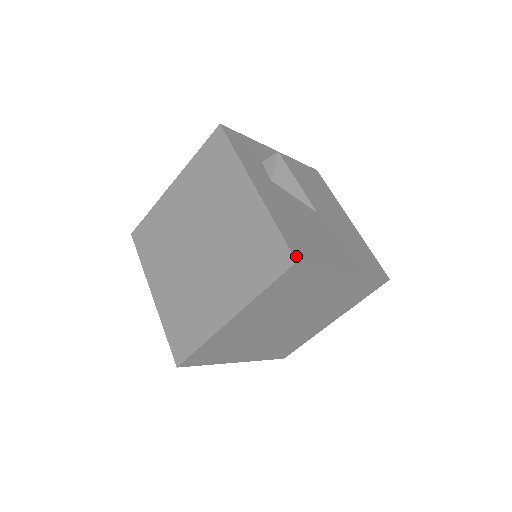
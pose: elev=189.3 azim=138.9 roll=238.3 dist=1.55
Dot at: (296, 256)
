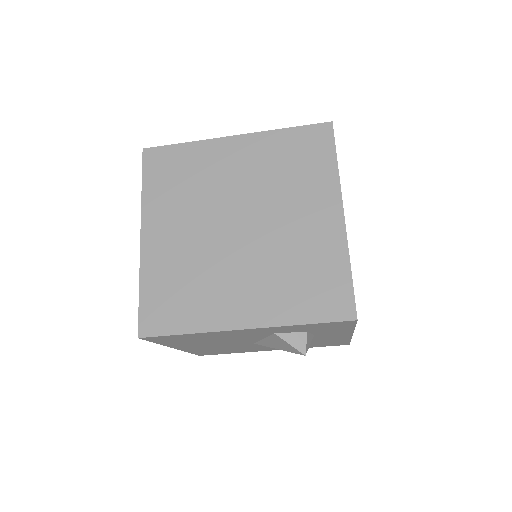
Dot at: occluded
